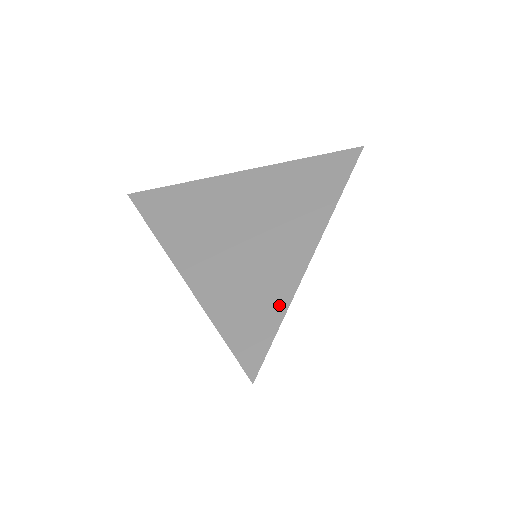
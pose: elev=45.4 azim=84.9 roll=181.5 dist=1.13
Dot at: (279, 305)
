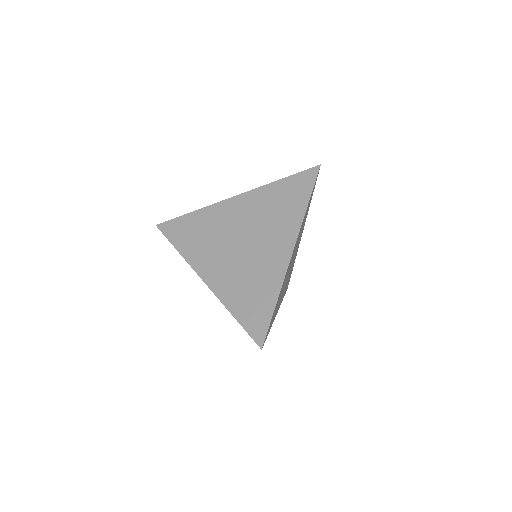
Dot at: (273, 294)
